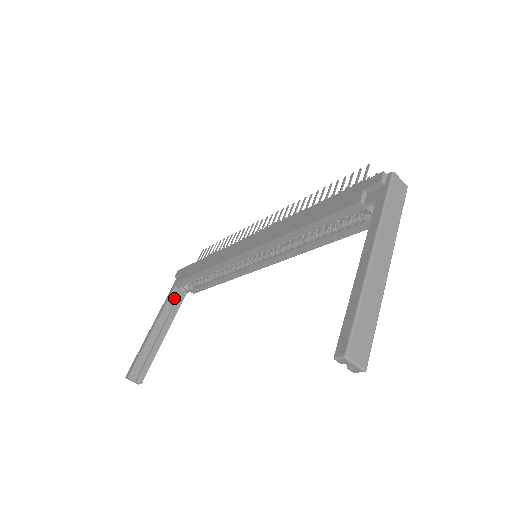
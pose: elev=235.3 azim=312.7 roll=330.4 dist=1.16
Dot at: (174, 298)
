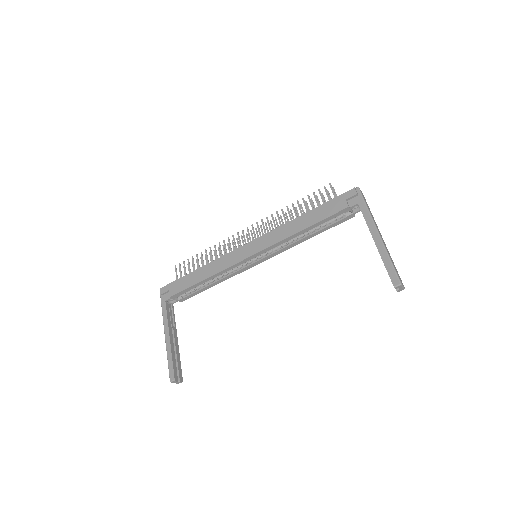
Dot at: (168, 311)
